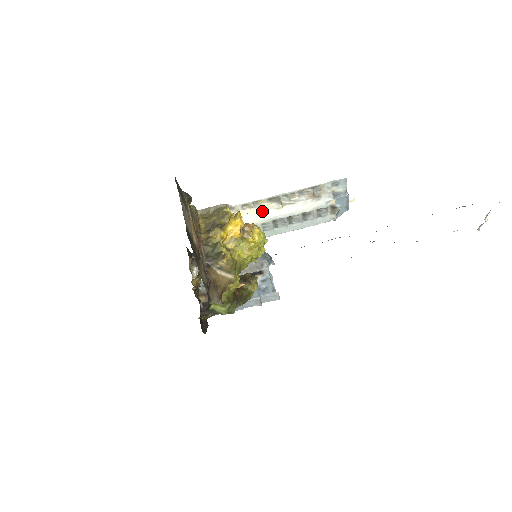
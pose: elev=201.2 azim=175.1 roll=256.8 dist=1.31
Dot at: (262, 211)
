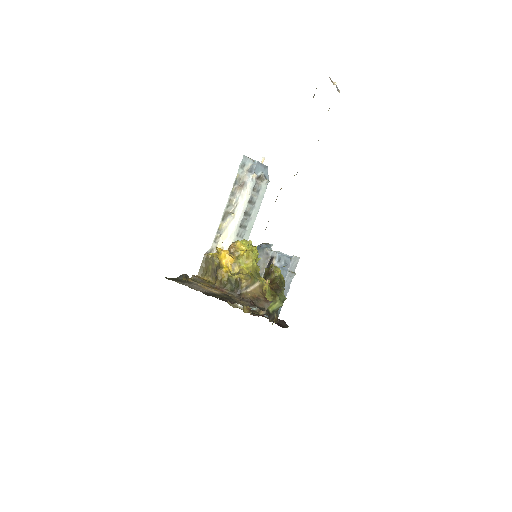
Dot at: (228, 230)
